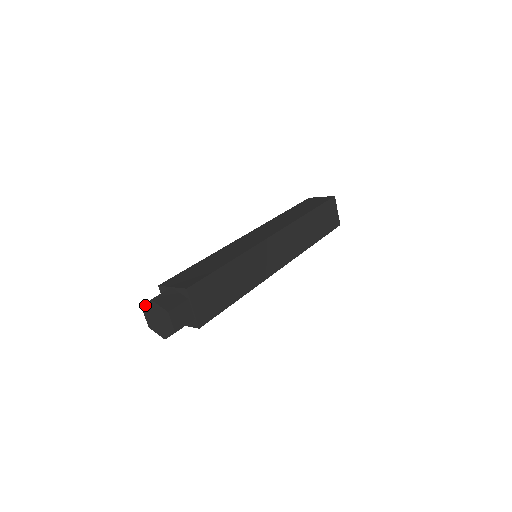
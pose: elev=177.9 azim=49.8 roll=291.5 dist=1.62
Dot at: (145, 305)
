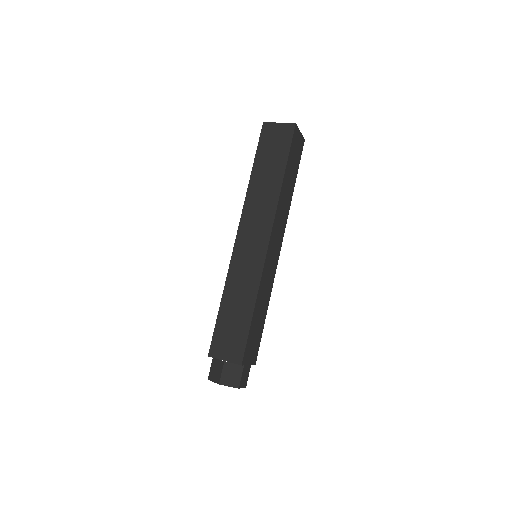
Dot at: (212, 381)
